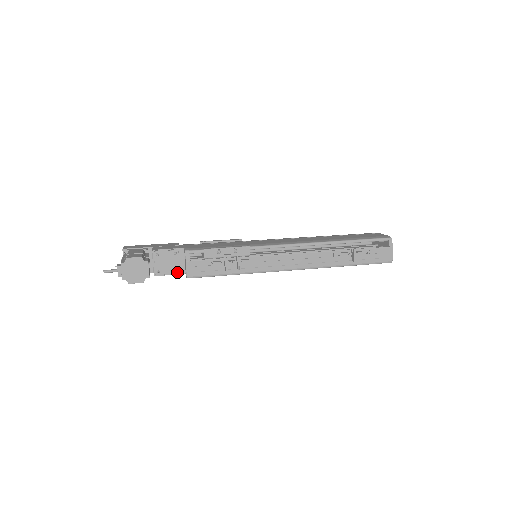
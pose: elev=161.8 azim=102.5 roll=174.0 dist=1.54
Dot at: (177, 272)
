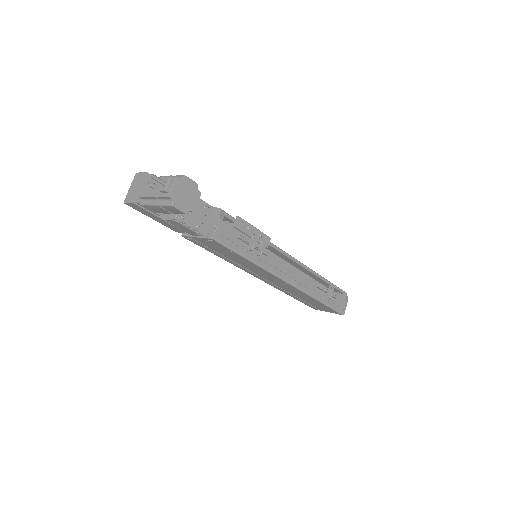
Dot at: (198, 229)
